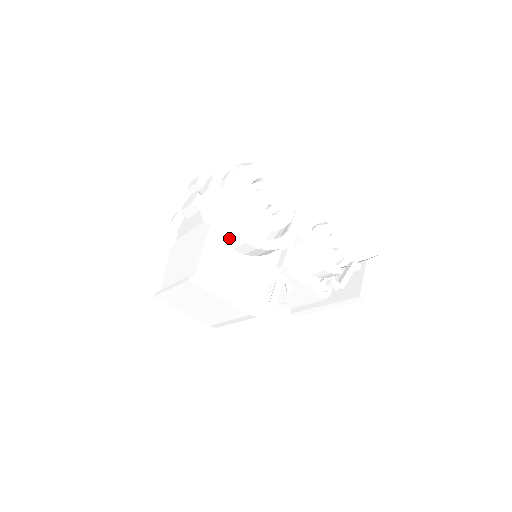
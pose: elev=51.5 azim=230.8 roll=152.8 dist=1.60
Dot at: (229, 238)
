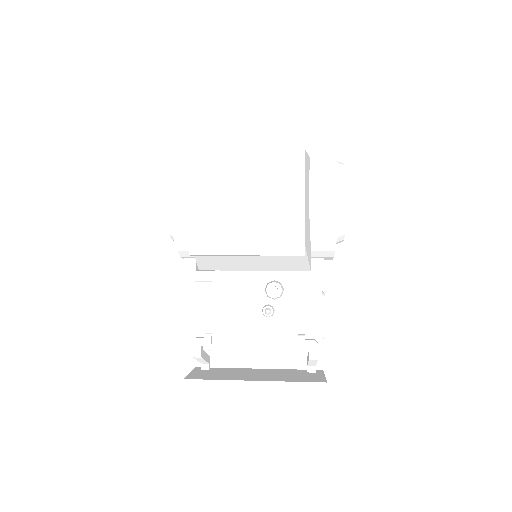
Dot at: (323, 178)
